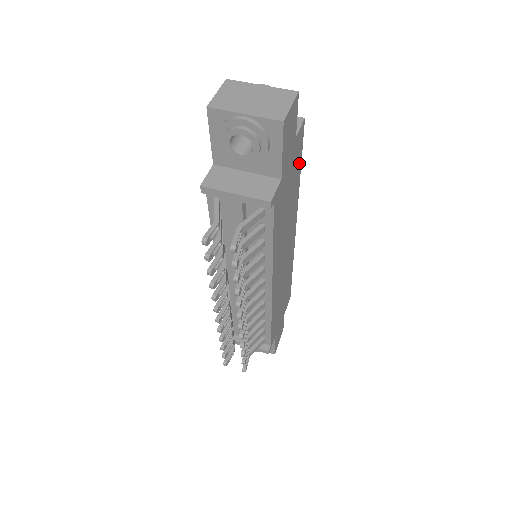
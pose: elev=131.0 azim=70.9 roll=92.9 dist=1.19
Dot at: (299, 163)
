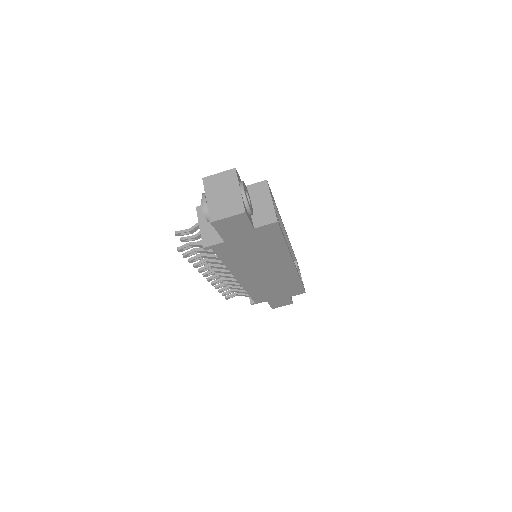
Dot at: (278, 238)
